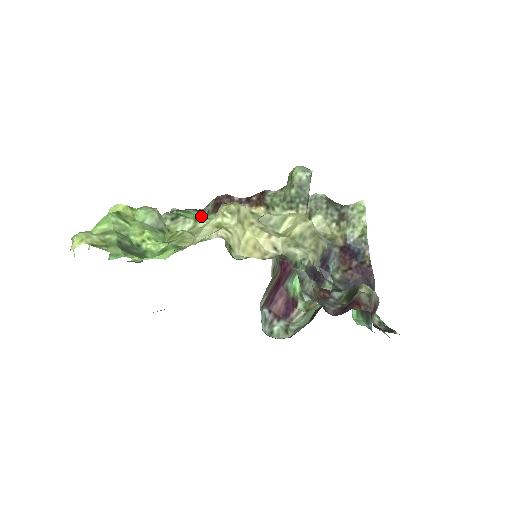
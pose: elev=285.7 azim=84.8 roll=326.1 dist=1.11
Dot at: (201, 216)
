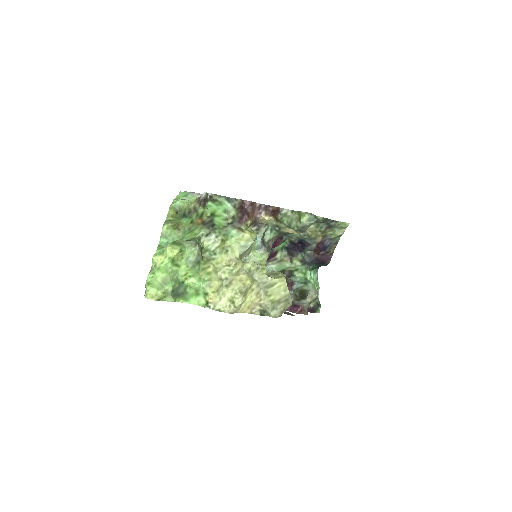
Dot at: (229, 210)
